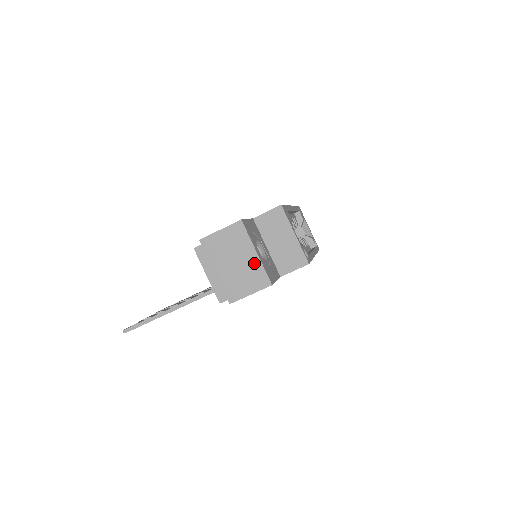
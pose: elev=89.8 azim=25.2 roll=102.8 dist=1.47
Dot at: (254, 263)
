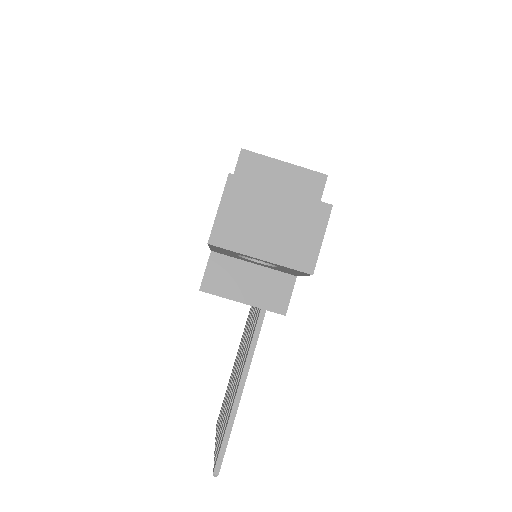
Dot at: (291, 203)
